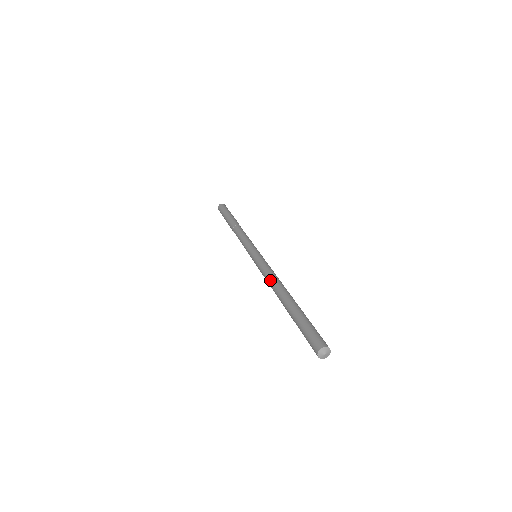
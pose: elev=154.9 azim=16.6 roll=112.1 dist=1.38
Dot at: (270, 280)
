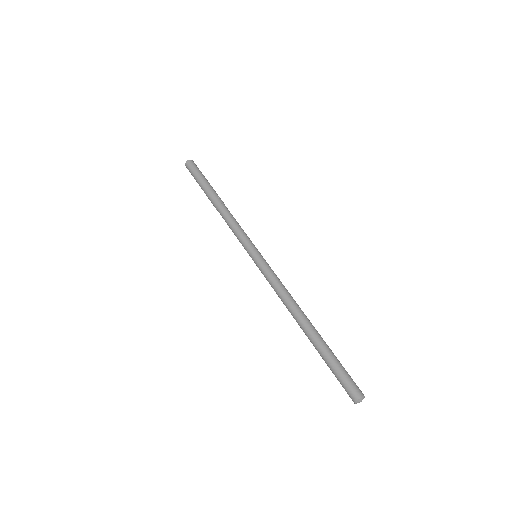
Dot at: (283, 302)
